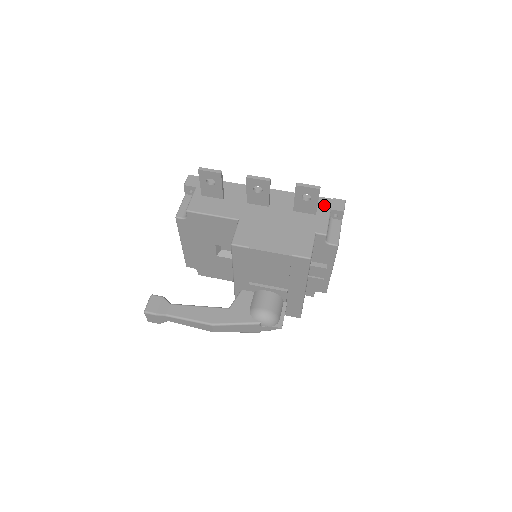
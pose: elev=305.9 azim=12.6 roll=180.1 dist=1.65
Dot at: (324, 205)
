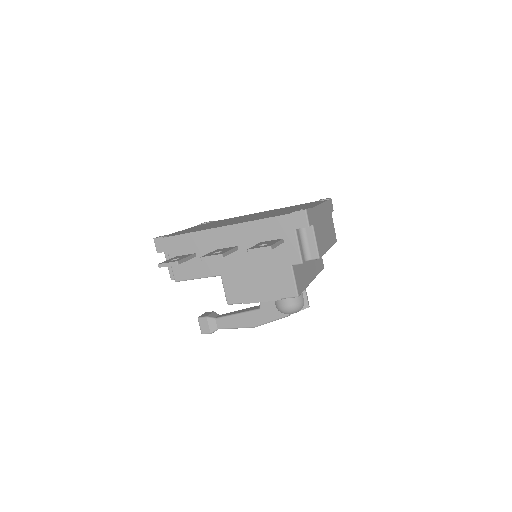
Dot at: (287, 226)
